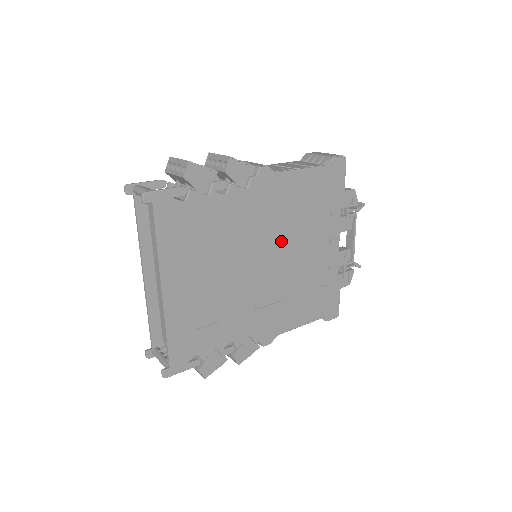
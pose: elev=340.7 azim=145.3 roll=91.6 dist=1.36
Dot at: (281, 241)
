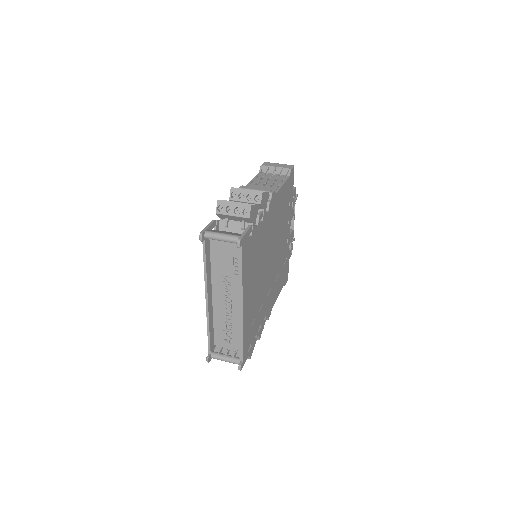
Dot at: (275, 241)
